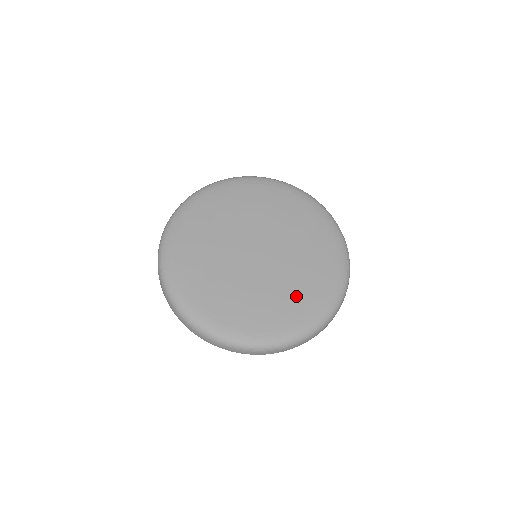
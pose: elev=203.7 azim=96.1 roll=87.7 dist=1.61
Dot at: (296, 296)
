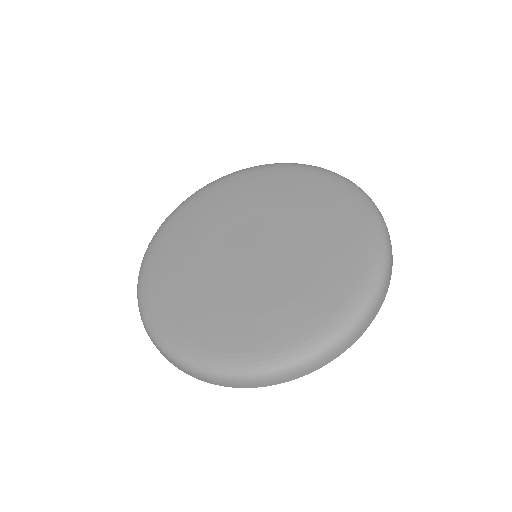
Dot at: (308, 291)
